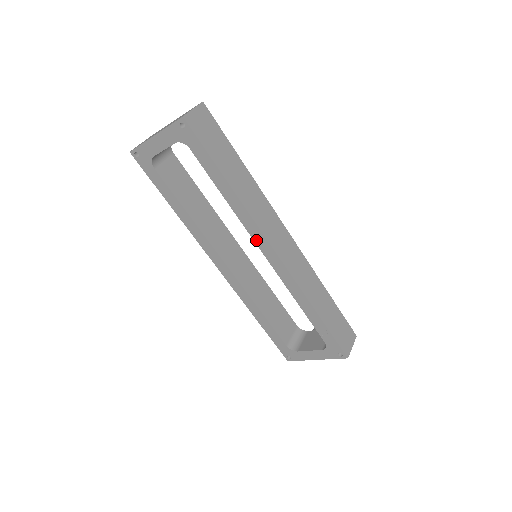
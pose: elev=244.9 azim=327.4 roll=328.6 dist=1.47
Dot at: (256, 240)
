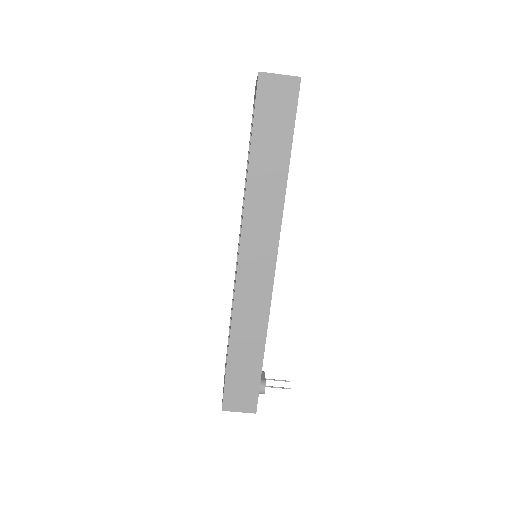
Dot at: occluded
